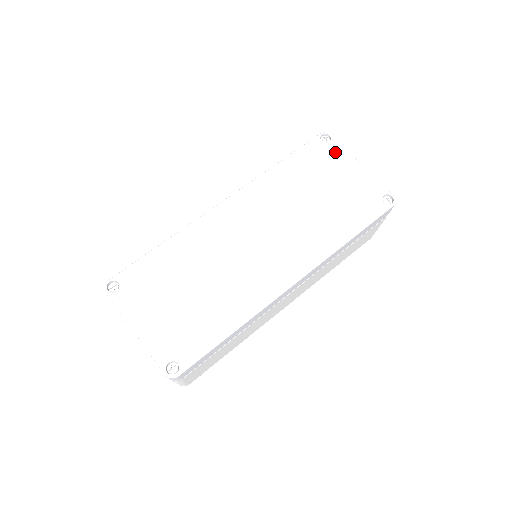
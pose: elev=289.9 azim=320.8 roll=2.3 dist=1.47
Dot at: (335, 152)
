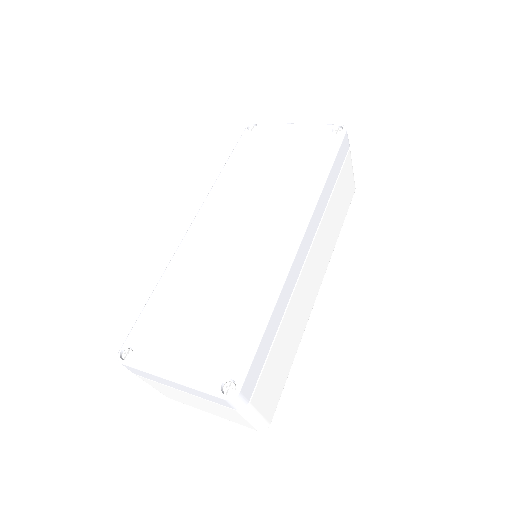
Dot at: (267, 130)
